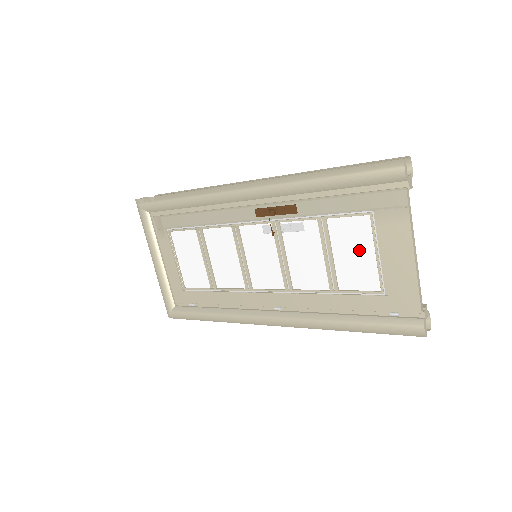
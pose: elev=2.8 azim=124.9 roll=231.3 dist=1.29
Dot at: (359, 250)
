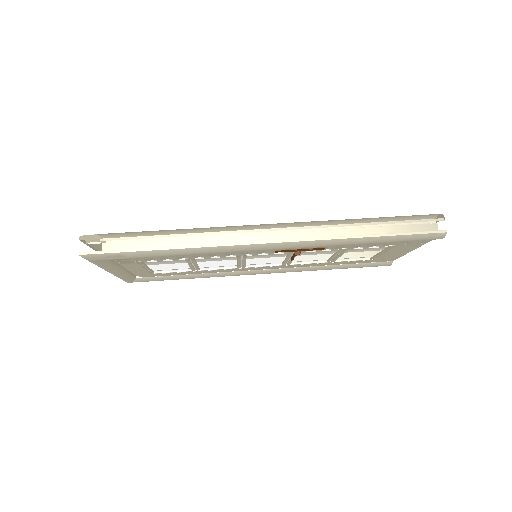
Dot at: (367, 252)
